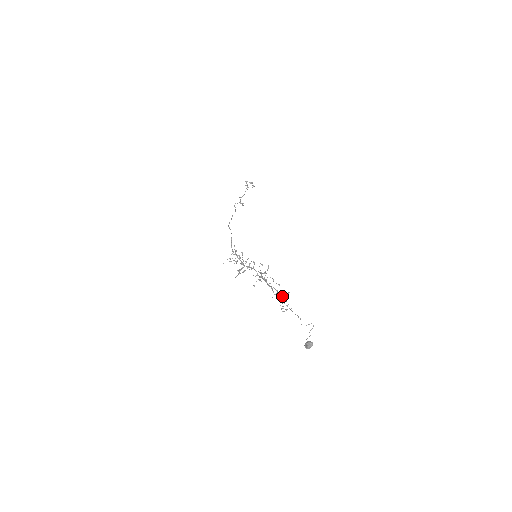
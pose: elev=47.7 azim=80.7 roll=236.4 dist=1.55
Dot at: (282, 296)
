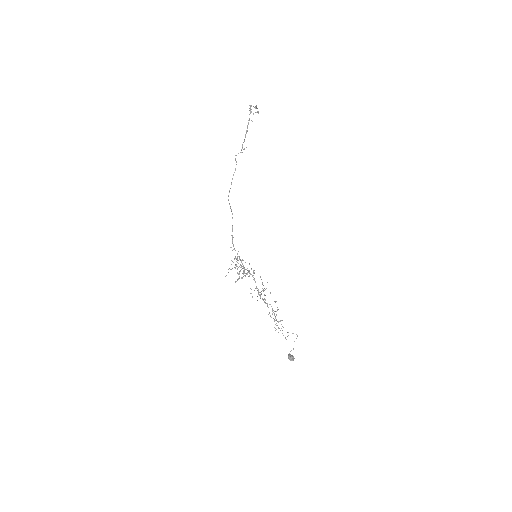
Dot at: occluded
